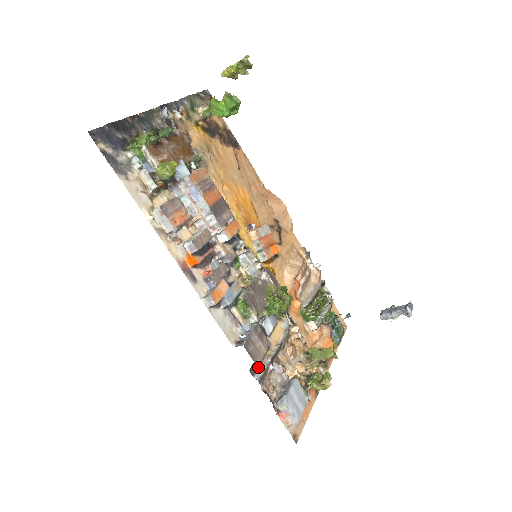
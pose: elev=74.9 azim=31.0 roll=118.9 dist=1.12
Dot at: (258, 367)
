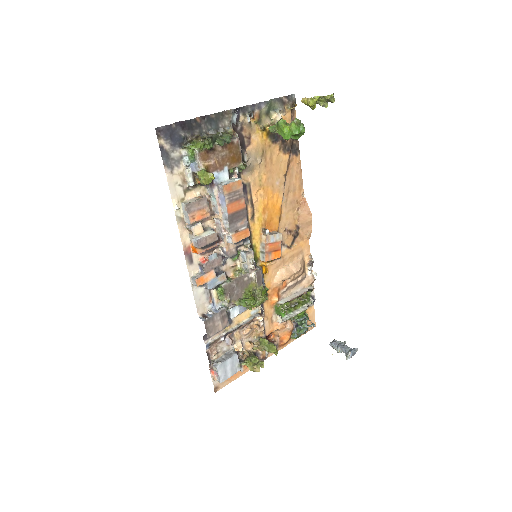
Dot at: occluded
